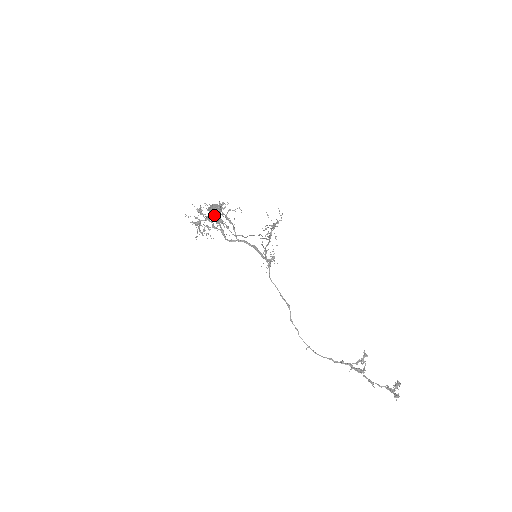
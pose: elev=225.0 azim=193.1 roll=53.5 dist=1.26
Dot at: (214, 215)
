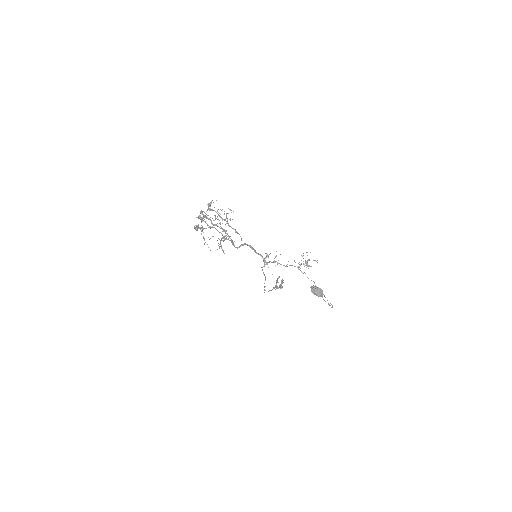
Dot at: occluded
